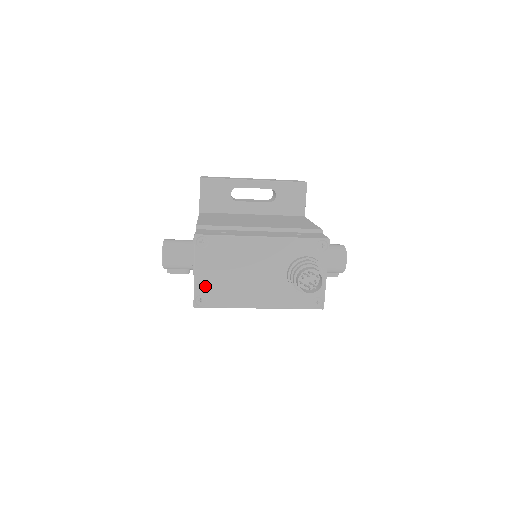
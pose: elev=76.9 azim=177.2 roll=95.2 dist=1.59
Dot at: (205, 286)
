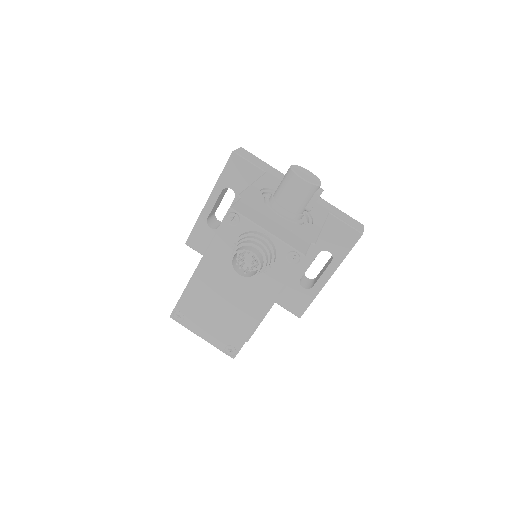
Dot at: (218, 339)
